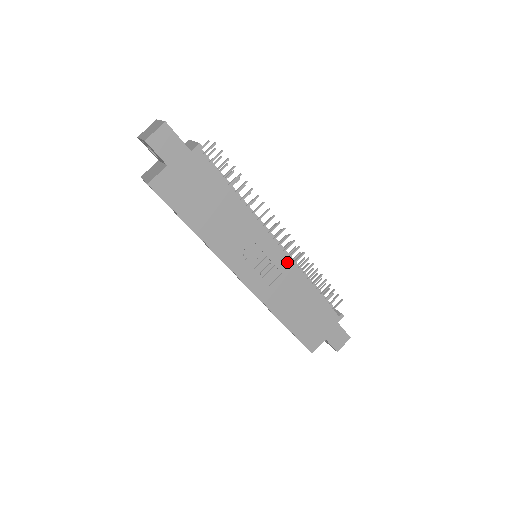
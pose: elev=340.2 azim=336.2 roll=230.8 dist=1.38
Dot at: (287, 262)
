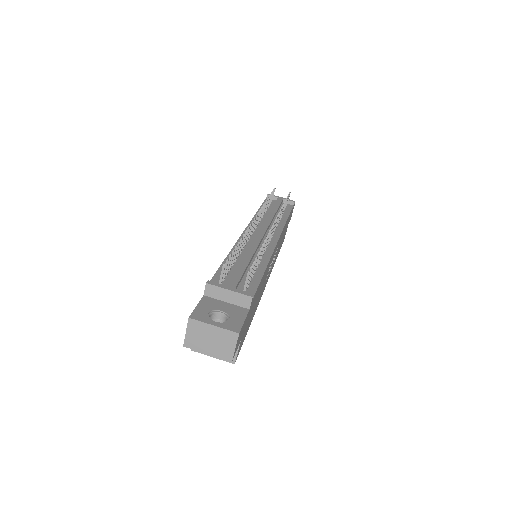
Dot at: (280, 237)
